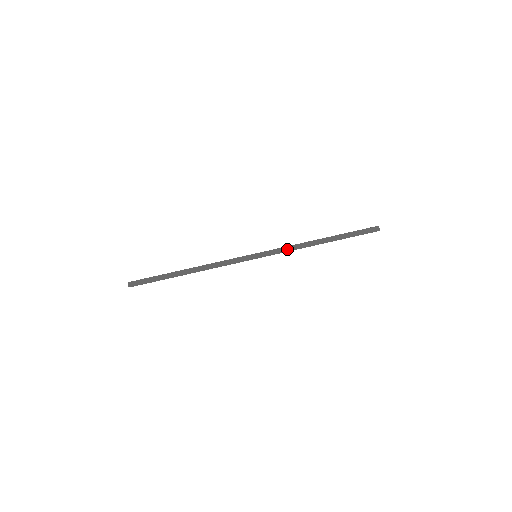
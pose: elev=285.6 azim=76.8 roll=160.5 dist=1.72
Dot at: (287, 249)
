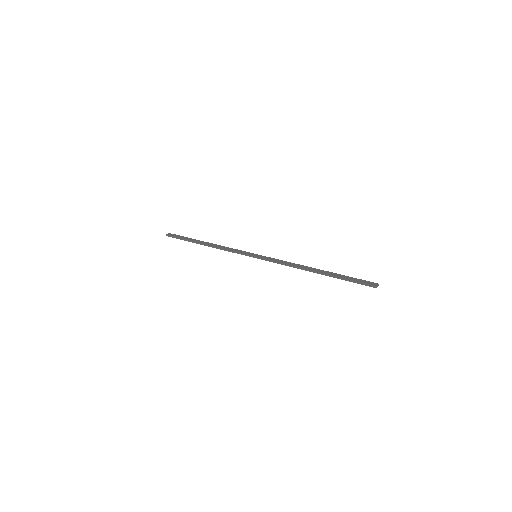
Dot at: (282, 262)
